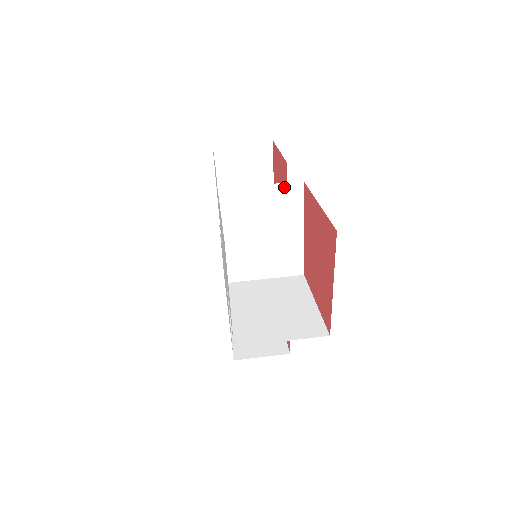
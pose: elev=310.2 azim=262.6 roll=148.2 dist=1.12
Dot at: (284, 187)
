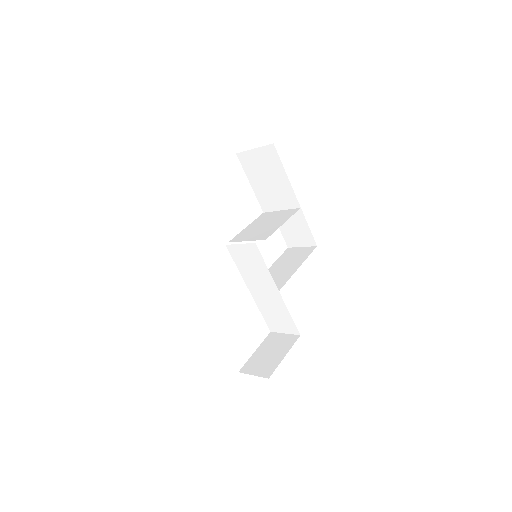
Dot at: (290, 210)
